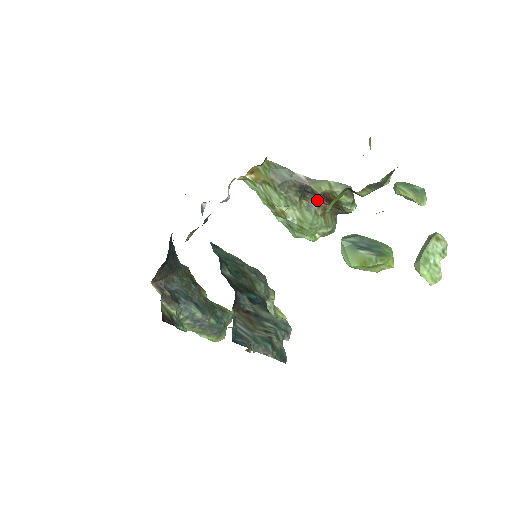
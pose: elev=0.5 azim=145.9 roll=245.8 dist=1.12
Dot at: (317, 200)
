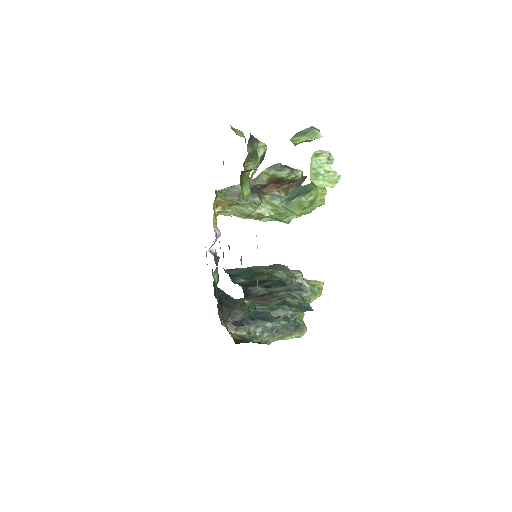
Dot at: (273, 188)
